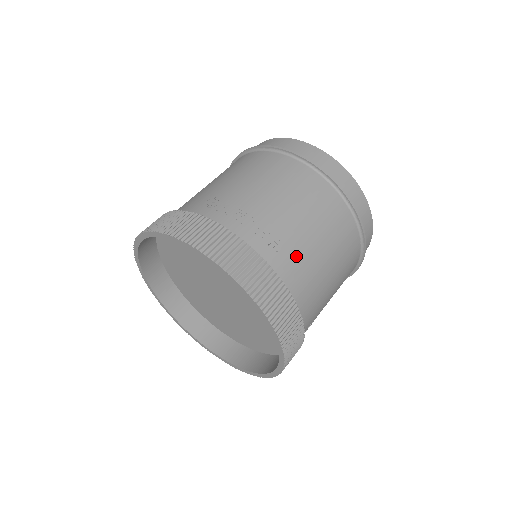
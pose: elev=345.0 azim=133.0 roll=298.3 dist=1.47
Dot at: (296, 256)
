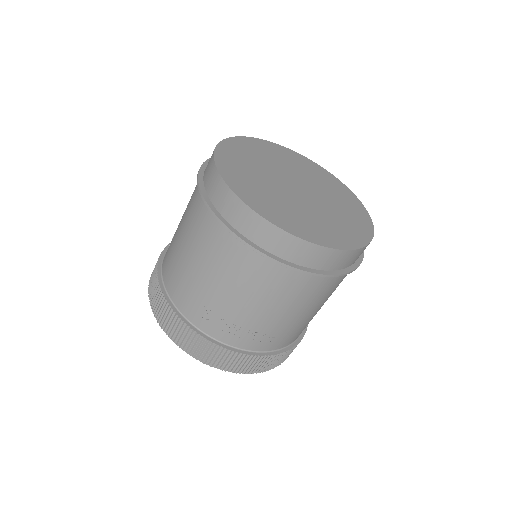
Dot at: (291, 332)
